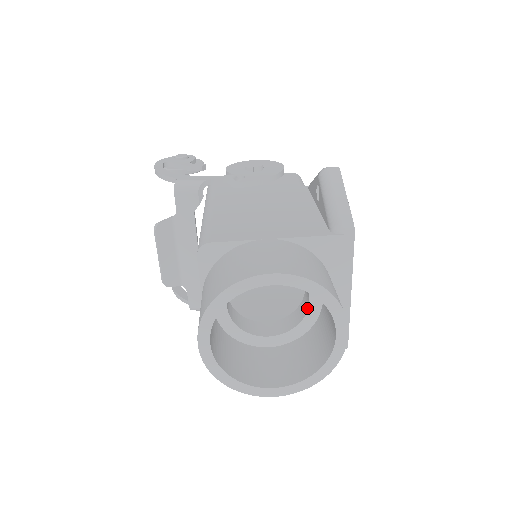
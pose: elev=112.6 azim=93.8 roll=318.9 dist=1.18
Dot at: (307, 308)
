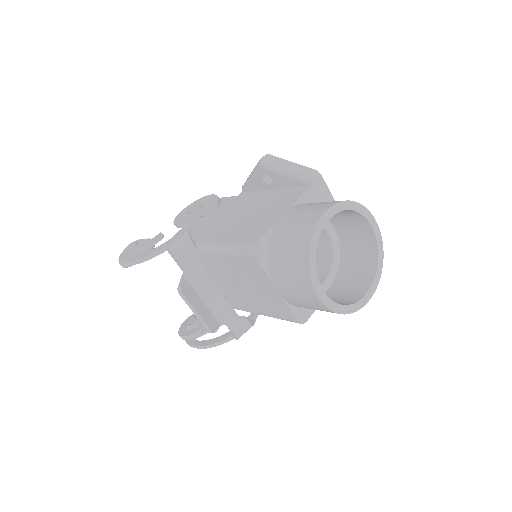
Dot at: (330, 242)
